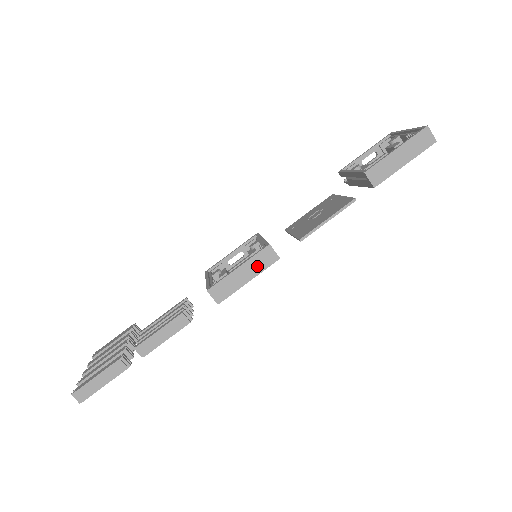
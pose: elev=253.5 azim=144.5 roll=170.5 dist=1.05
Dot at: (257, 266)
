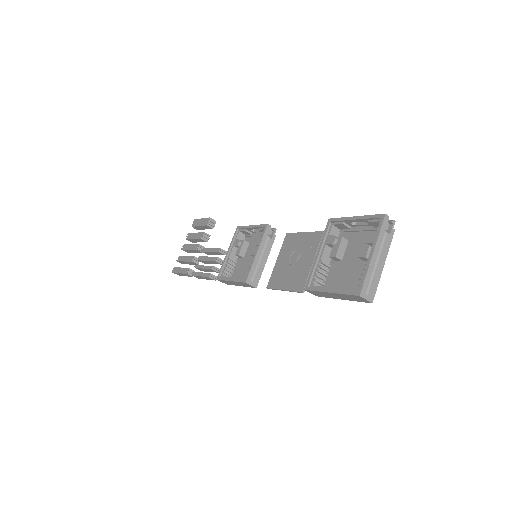
Dot at: (242, 285)
